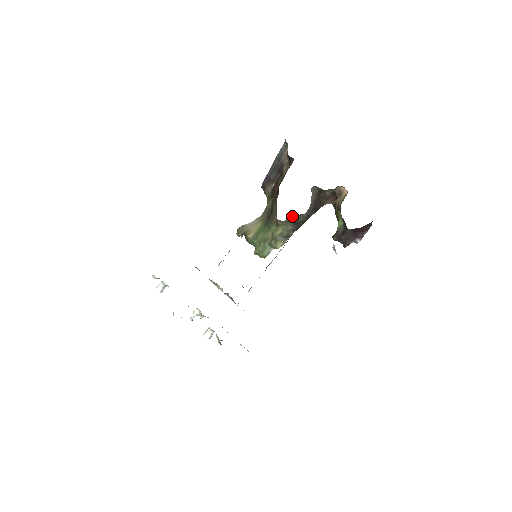
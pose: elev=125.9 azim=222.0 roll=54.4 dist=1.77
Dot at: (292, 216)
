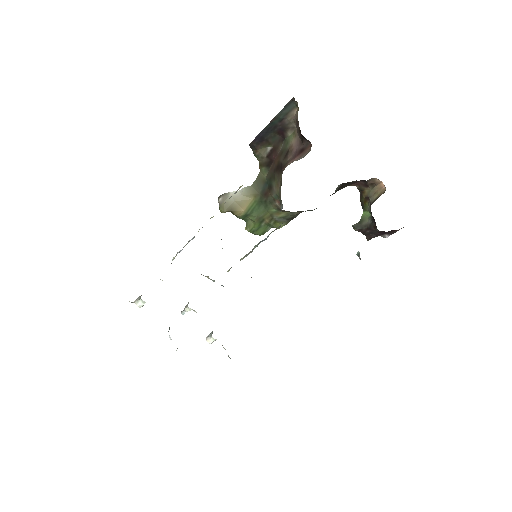
Dot at: occluded
